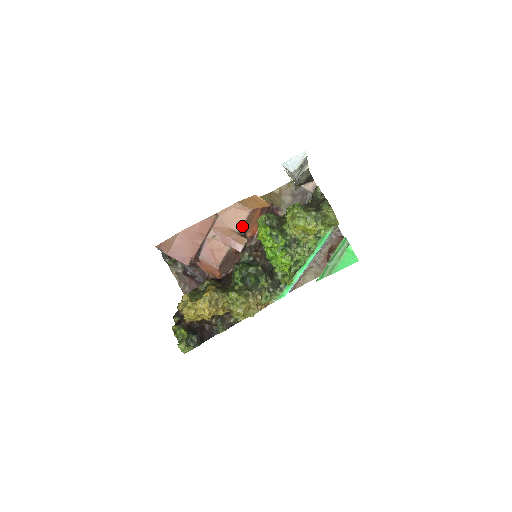
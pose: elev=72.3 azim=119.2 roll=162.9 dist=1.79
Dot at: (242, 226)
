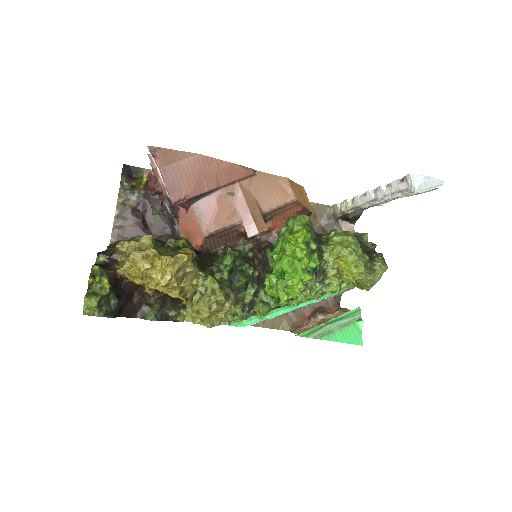
Dot at: (272, 209)
